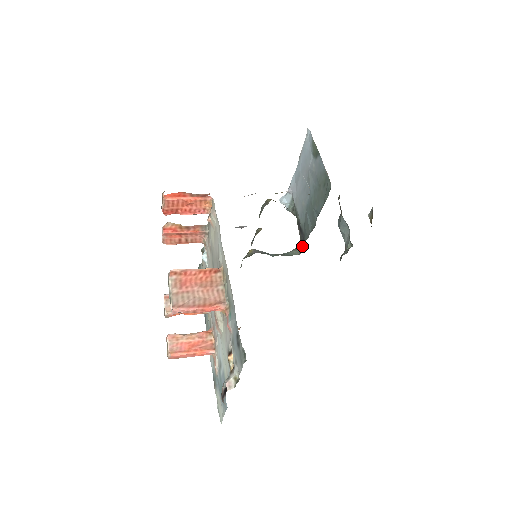
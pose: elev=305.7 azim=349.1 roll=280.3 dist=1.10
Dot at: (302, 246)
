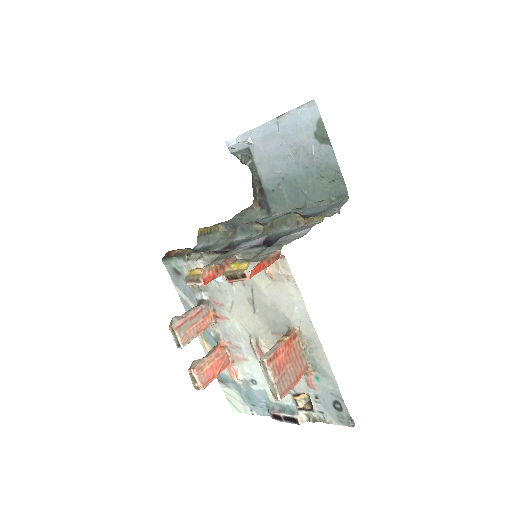
Dot at: (260, 207)
